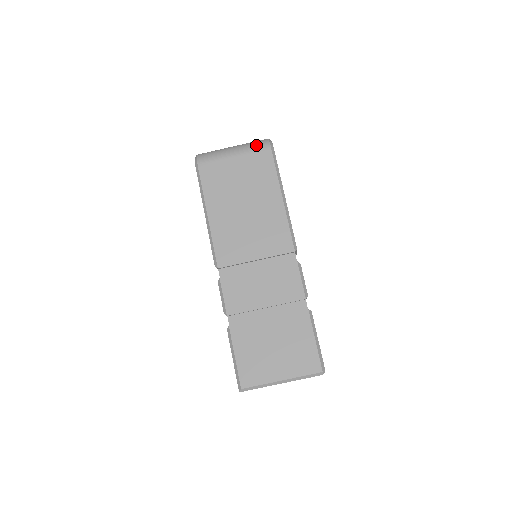
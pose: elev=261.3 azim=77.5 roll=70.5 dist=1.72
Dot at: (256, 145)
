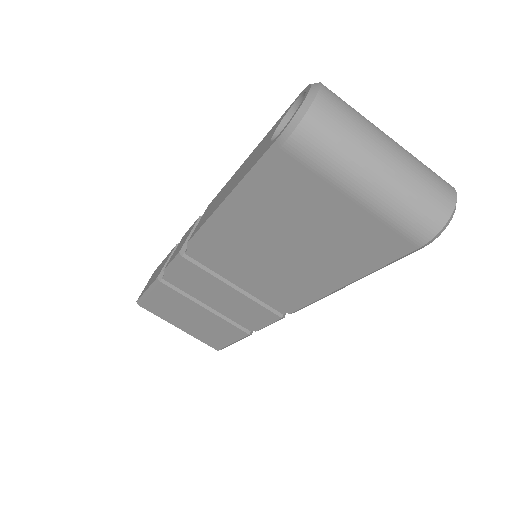
Dot at: (410, 220)
